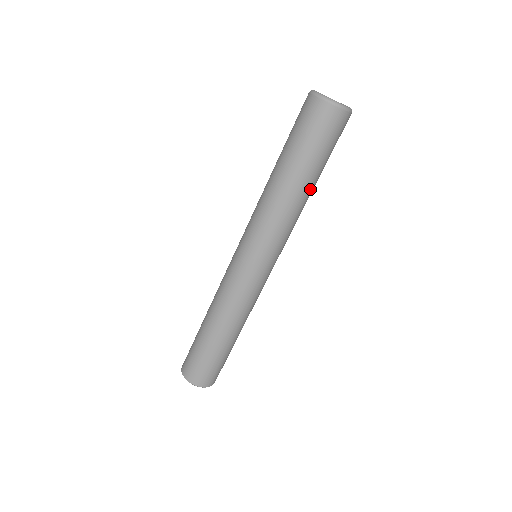
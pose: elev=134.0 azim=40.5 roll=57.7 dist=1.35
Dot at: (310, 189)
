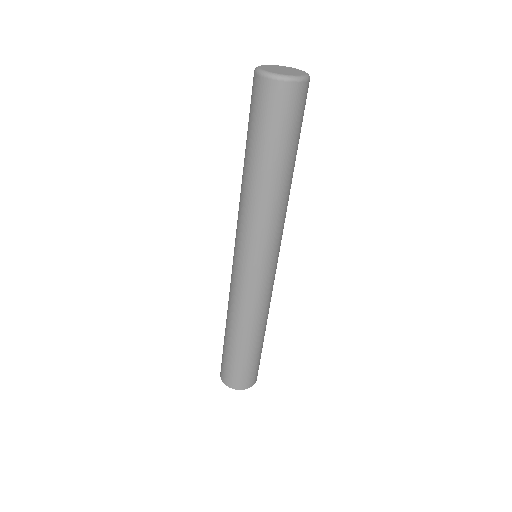
Dot at: (268, 178)
